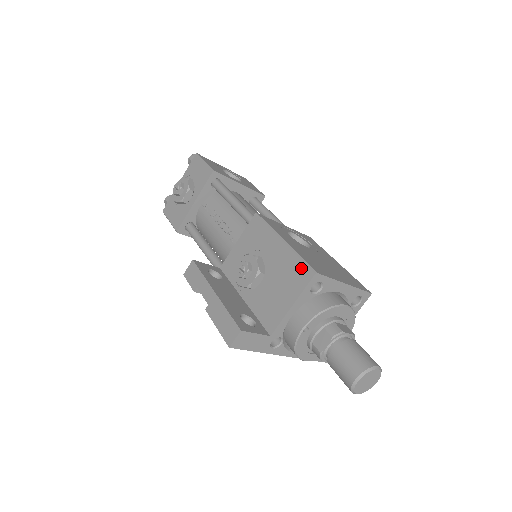
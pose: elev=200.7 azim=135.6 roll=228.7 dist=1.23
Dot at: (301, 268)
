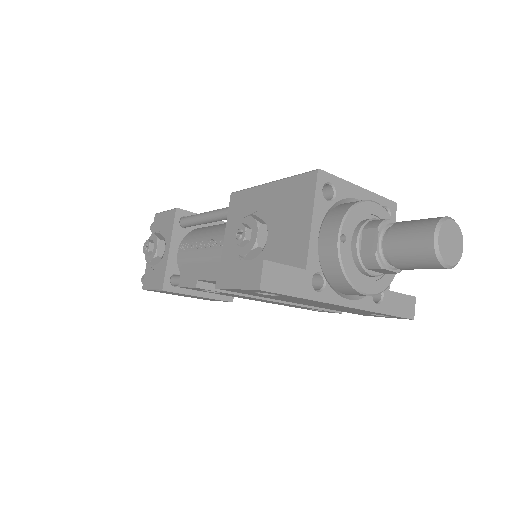
Dot at: (300, 181)
